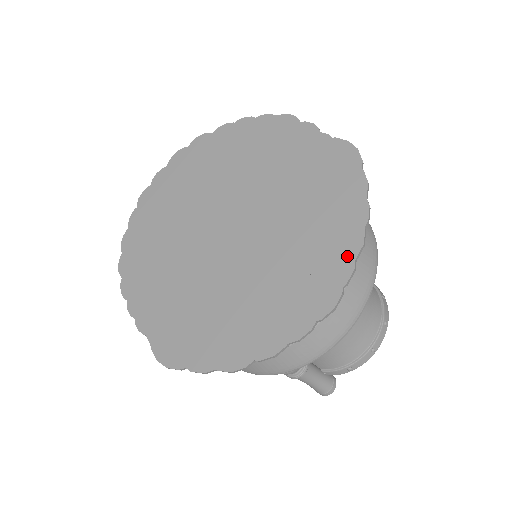
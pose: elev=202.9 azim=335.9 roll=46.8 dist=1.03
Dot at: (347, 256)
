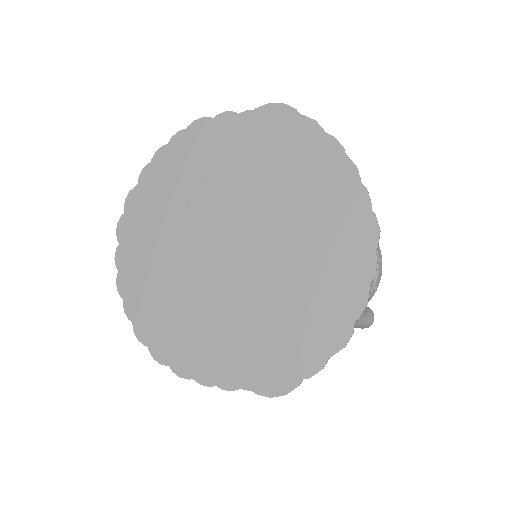
Dot at: (353, 185)
